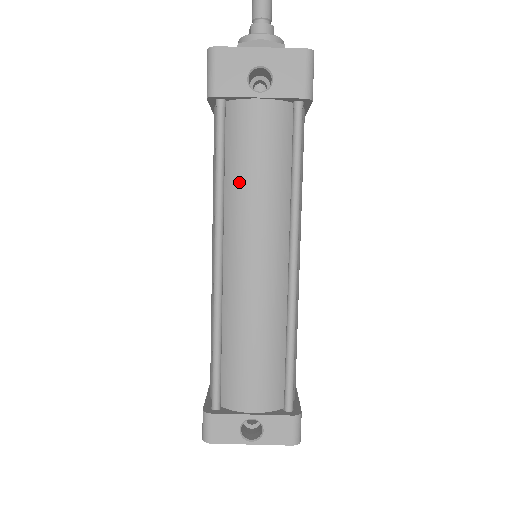
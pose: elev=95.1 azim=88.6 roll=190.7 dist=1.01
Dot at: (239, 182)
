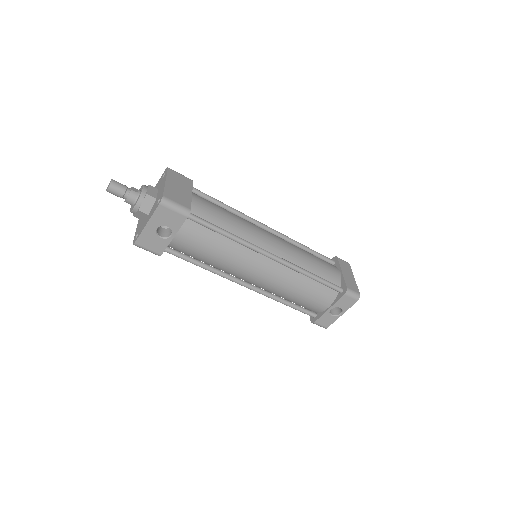
Dot at: (213, 262)
